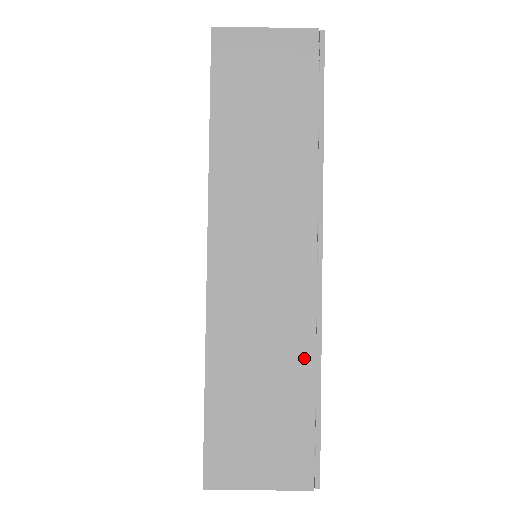
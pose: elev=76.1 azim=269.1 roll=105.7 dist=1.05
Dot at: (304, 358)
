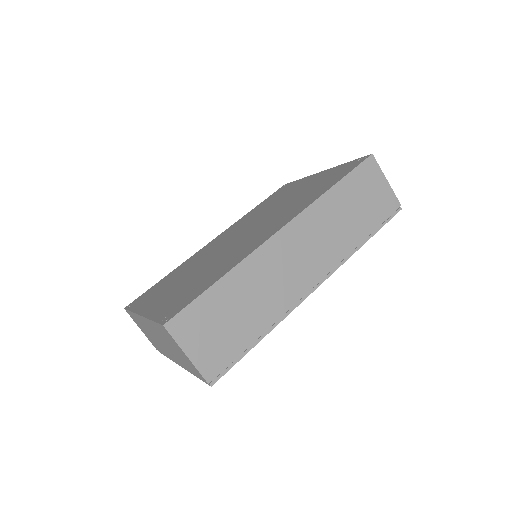
Dot at: (269, 319)
